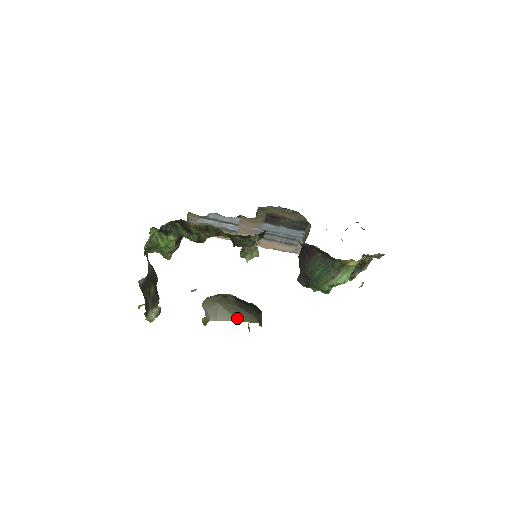
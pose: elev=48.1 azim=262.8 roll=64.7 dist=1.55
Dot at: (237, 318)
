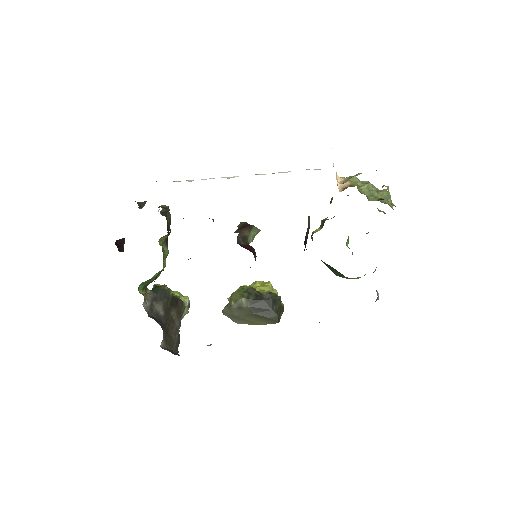
Dot at: (258, 323)
